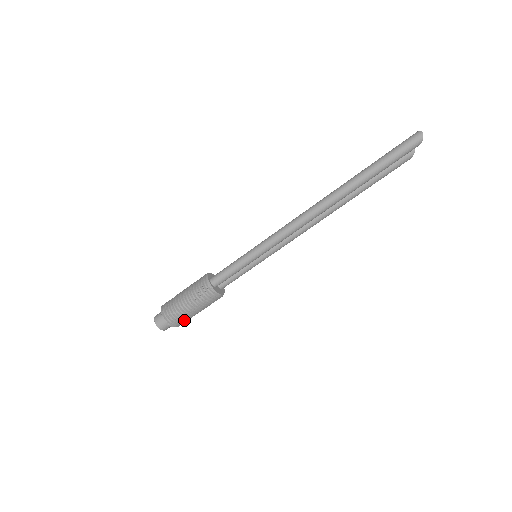
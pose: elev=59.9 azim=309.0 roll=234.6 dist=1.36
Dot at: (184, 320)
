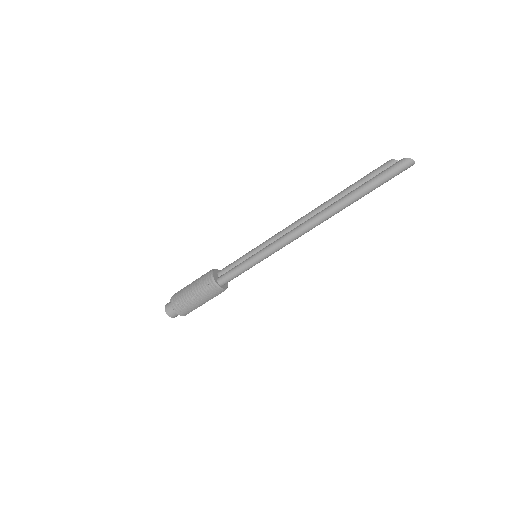
Dot at: occluded
